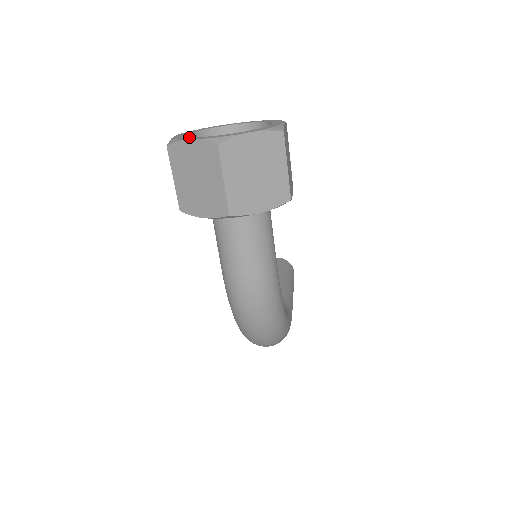
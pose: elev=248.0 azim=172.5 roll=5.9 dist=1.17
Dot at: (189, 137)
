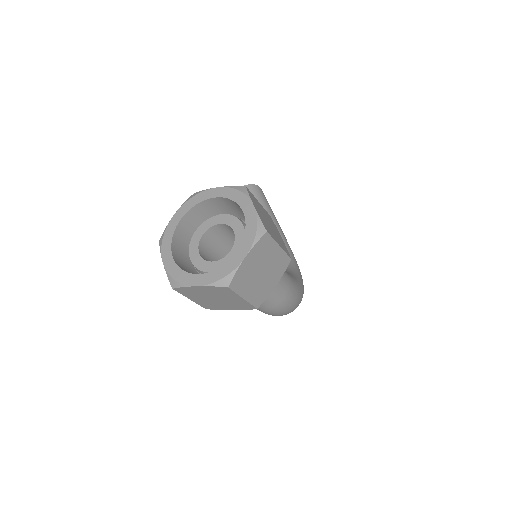
Dot at: (187, 274)
